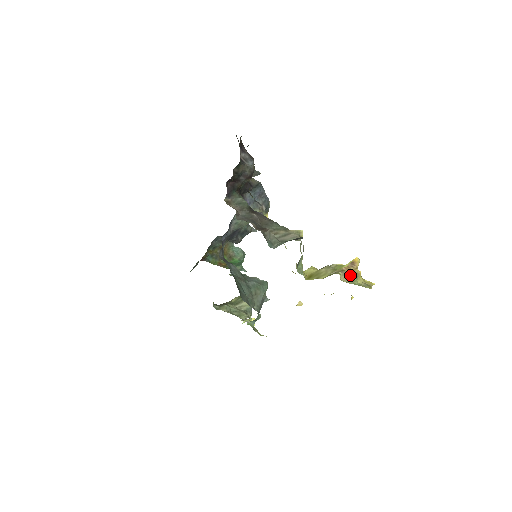
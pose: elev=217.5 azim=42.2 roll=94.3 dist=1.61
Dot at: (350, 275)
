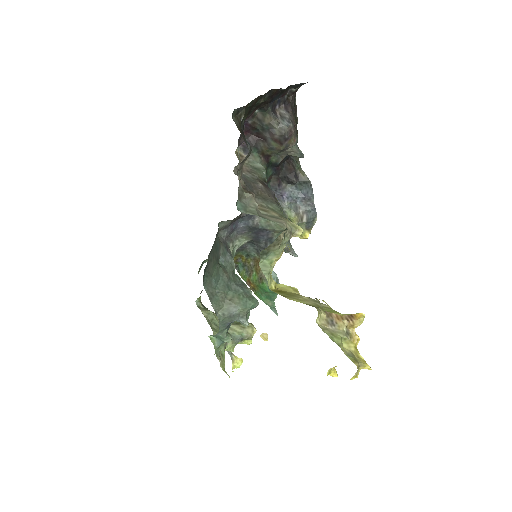
Dot at: (336, 327)
